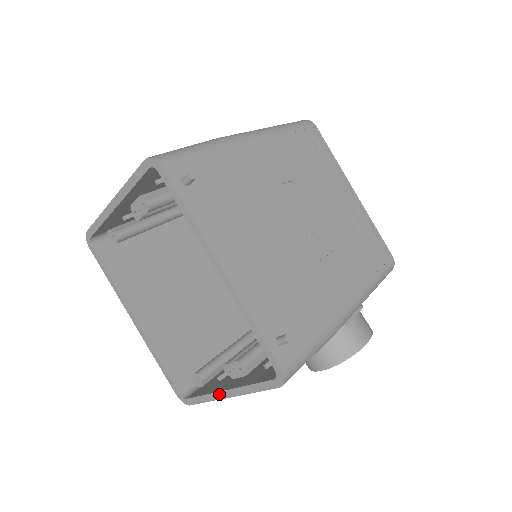
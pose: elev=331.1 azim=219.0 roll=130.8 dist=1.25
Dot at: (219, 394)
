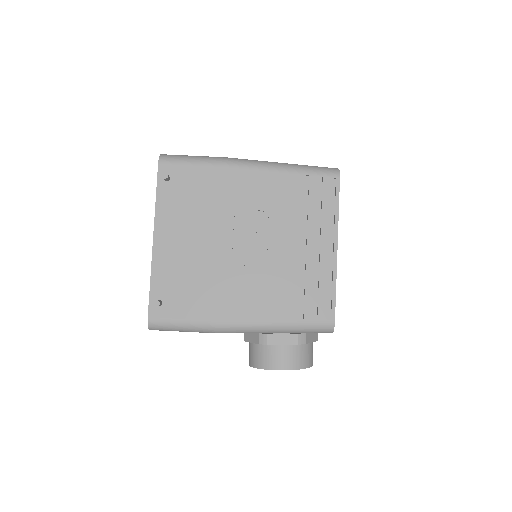
Dot at: occluded
